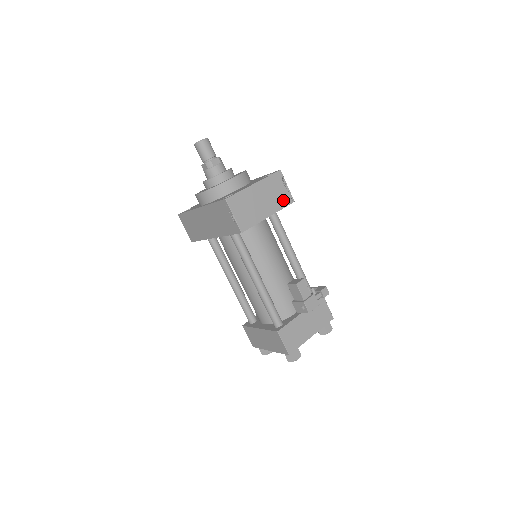
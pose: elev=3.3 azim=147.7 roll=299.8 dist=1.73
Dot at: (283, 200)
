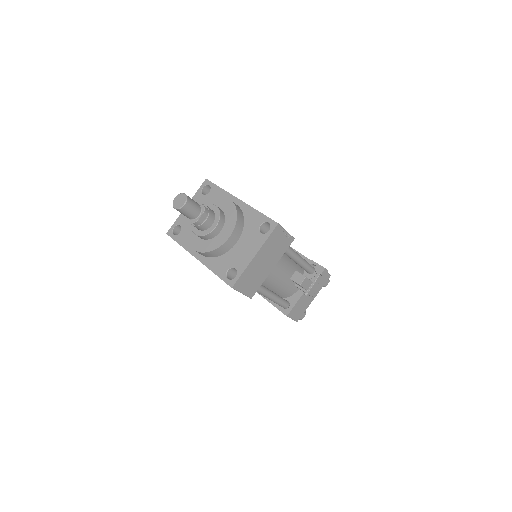
Dot at: (284, 246)
